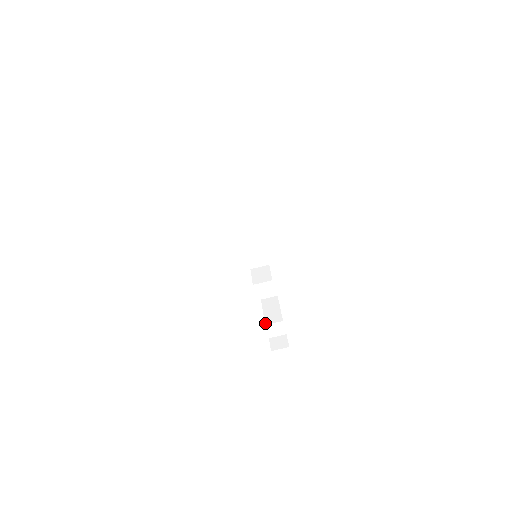
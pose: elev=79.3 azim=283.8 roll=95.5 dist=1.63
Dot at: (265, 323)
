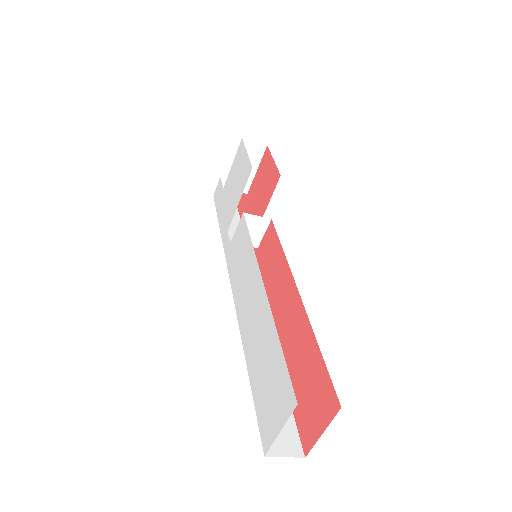
Dot at: (225, 186)
